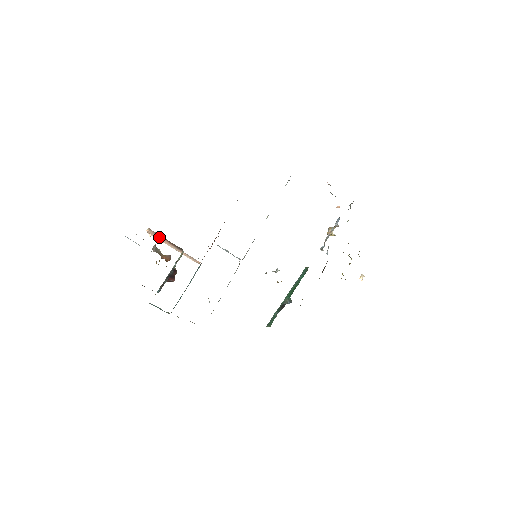
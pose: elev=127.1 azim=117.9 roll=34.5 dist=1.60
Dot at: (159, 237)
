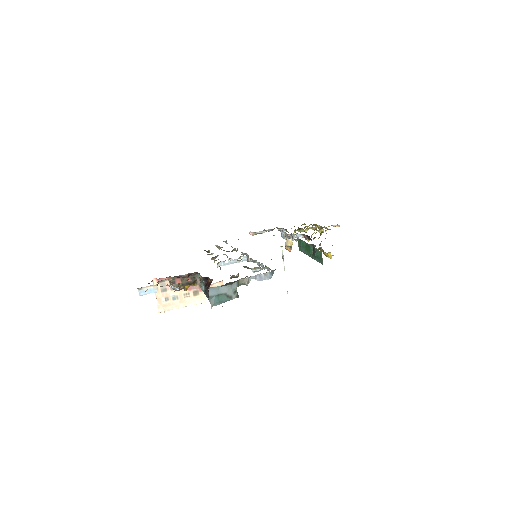
Dot at: (170, 295)
